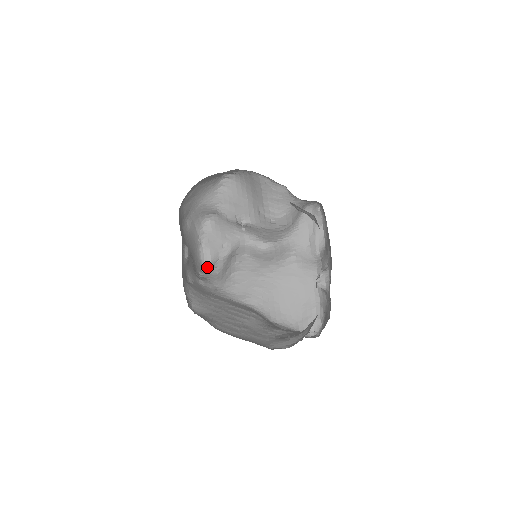
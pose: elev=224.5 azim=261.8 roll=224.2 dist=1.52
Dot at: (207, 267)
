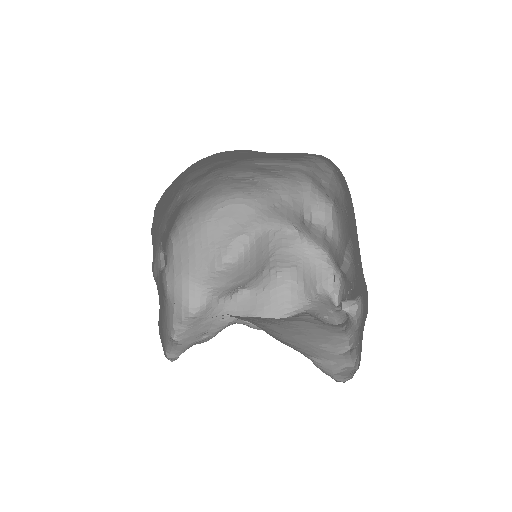
Dot at: (171, 361)
